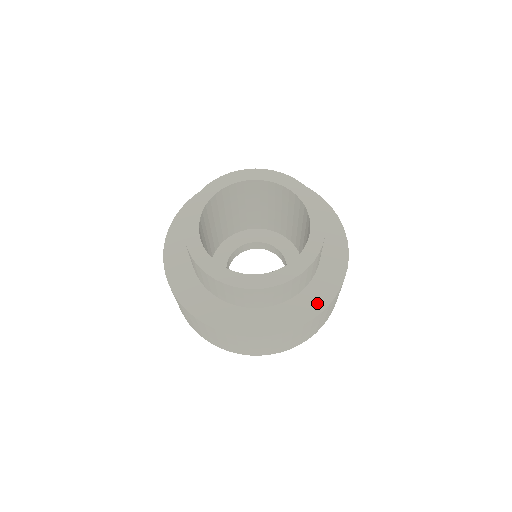
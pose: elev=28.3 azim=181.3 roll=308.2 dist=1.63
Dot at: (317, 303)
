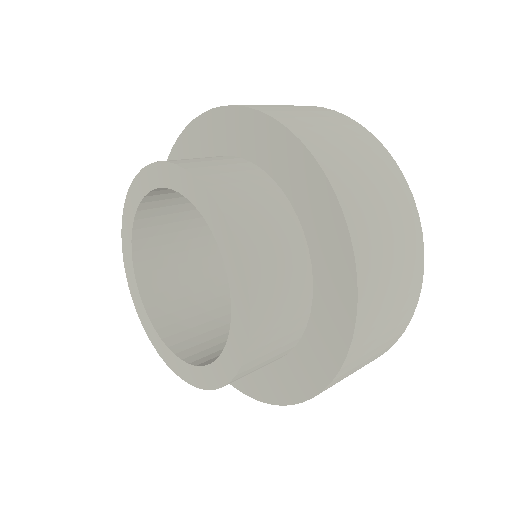
Dot at: (279, 391)
